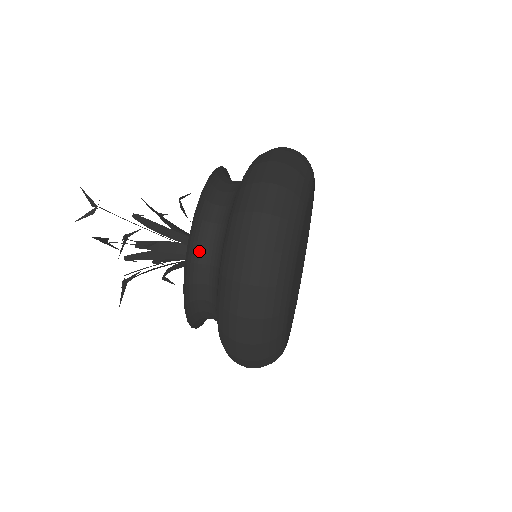
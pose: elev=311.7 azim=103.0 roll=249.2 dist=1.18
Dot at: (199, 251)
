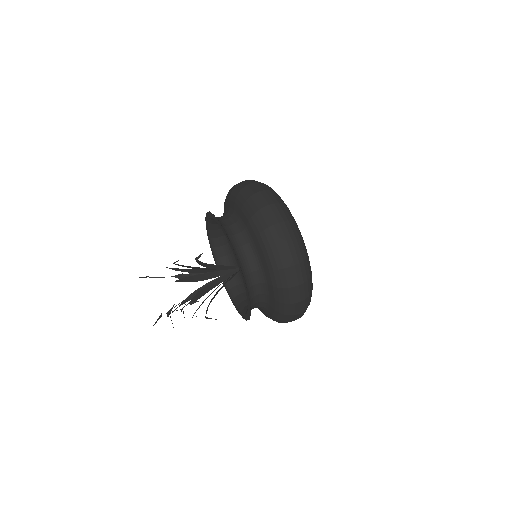
Dot at: (252, 308)
